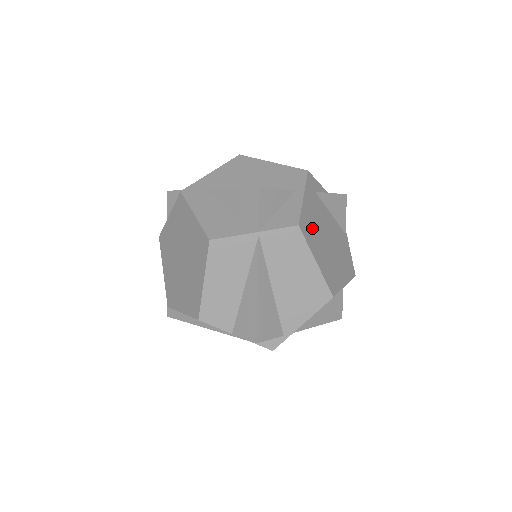
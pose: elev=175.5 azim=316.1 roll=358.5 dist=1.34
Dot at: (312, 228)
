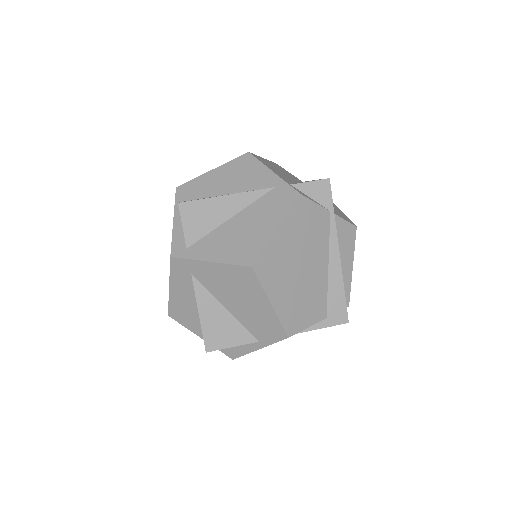
Dot at: occluded
